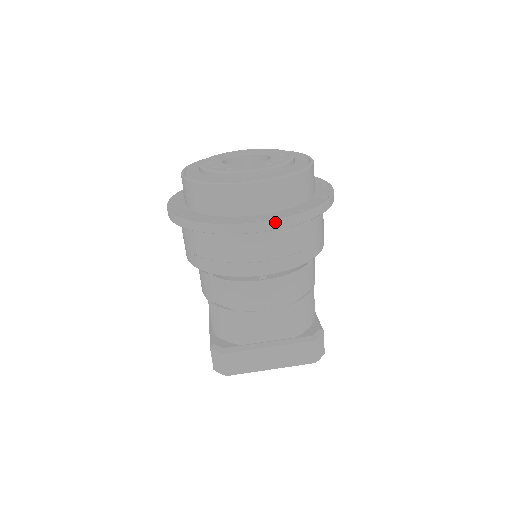
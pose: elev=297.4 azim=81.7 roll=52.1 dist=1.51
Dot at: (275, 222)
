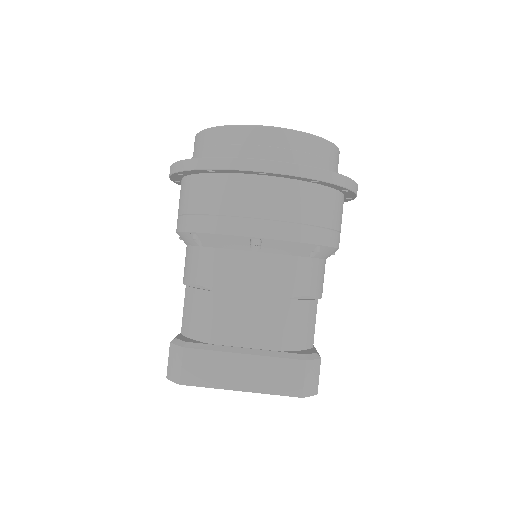
Dot at: (281, 164)
